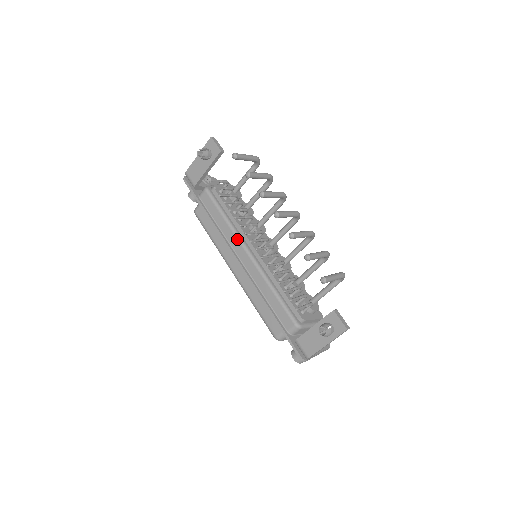
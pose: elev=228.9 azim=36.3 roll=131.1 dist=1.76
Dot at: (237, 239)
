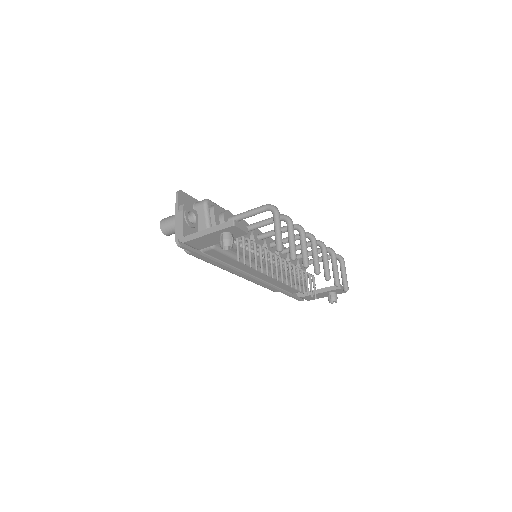
Dot at: (253, 269)
